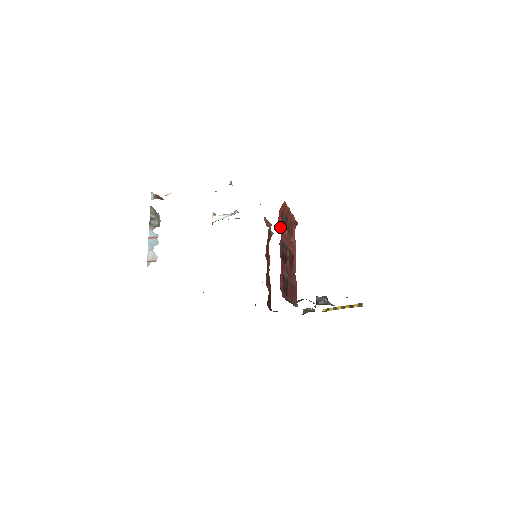
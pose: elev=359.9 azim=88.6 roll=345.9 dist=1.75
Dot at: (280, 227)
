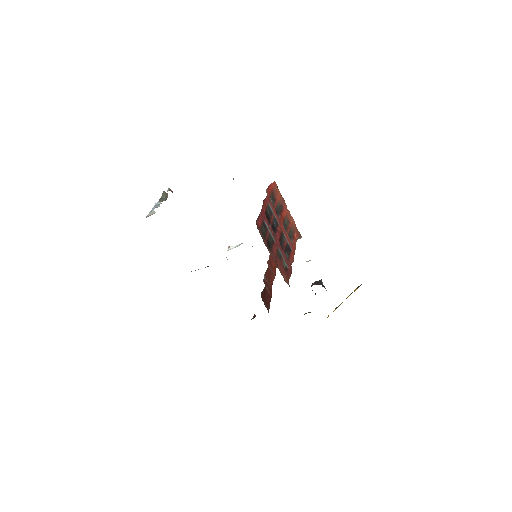
Dot at: (267, 193)
